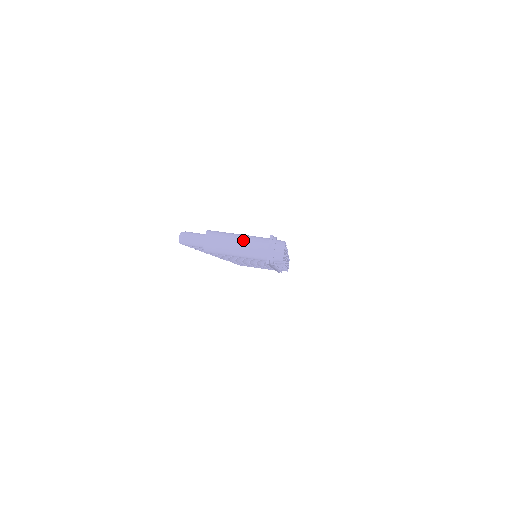
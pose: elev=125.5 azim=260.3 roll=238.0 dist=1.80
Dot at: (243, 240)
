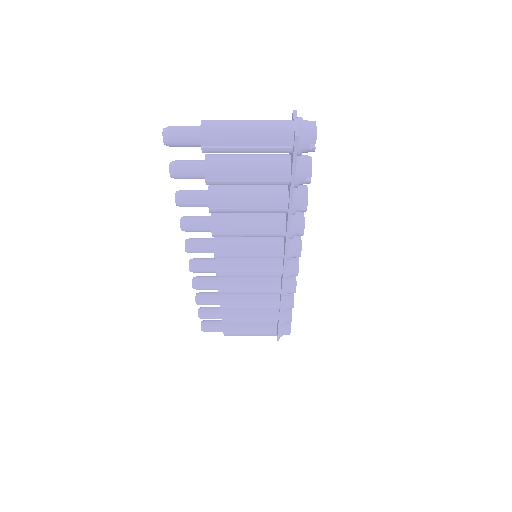
Dot at: occluded
